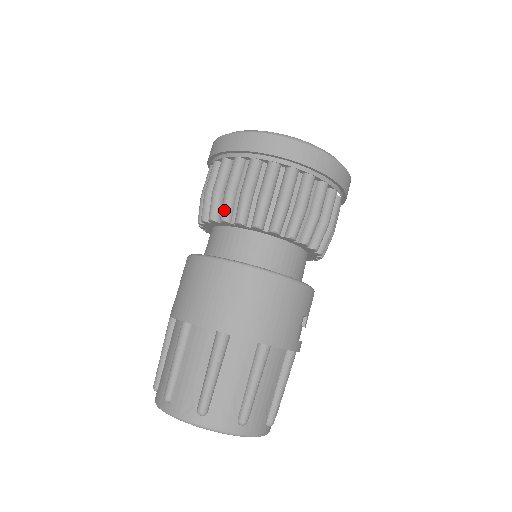
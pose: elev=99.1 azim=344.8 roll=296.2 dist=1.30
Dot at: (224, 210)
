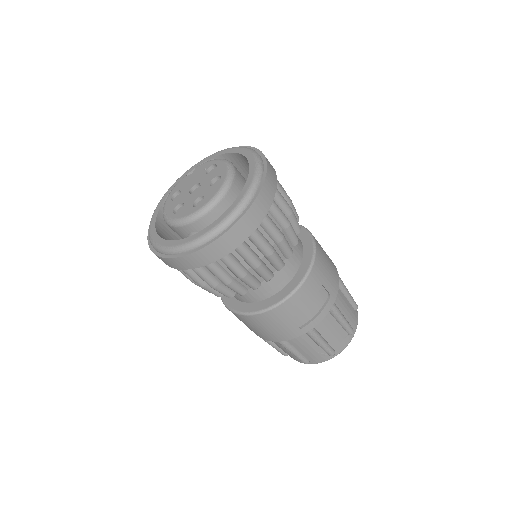
Dot at: occluded
